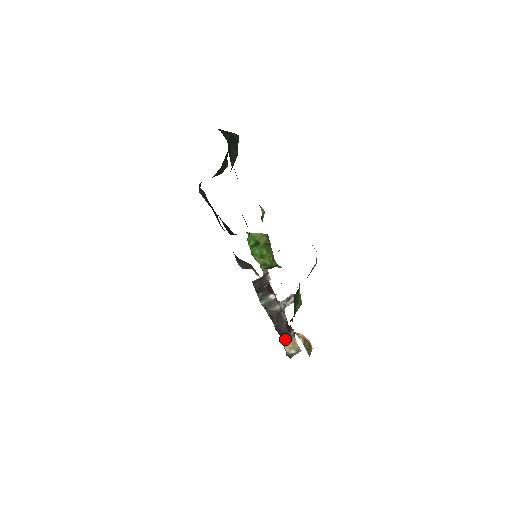
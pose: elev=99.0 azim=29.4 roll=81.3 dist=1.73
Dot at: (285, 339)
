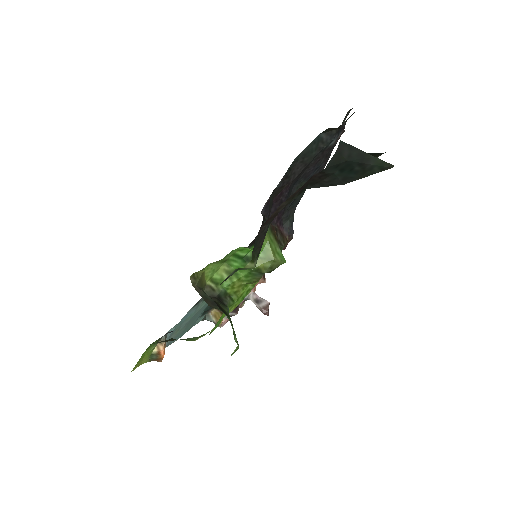
Dot at: occluded
